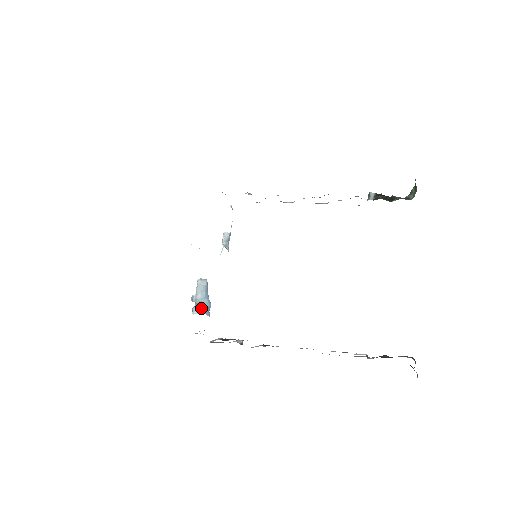
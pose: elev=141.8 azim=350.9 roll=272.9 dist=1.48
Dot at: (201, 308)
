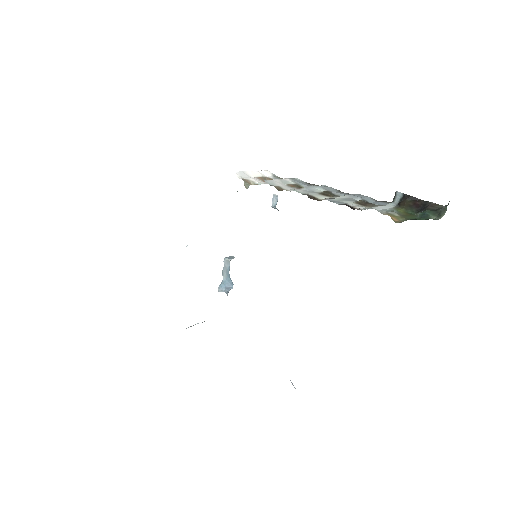
Dot at: (225, 287)
